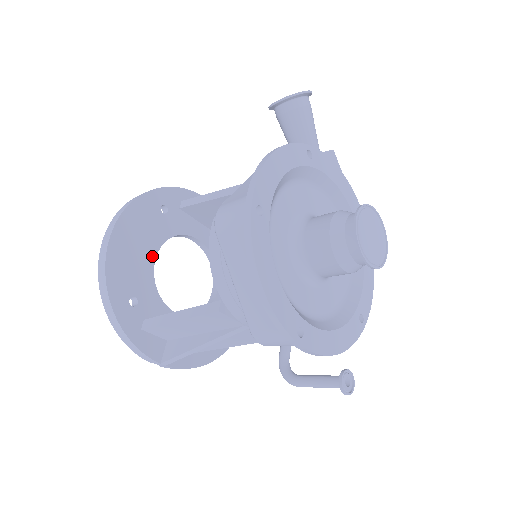
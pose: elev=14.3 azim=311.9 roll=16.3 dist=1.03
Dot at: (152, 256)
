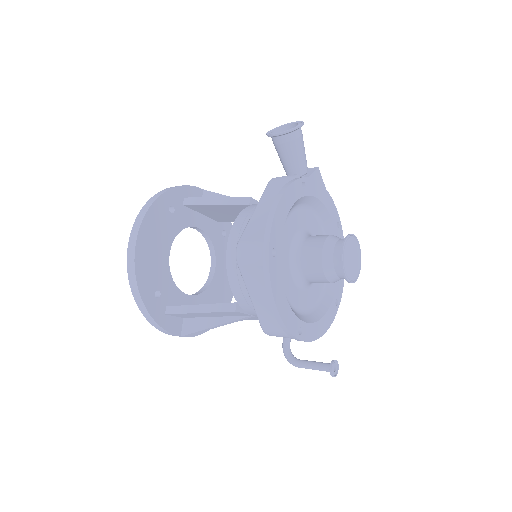
Dot at: (167, 253)
